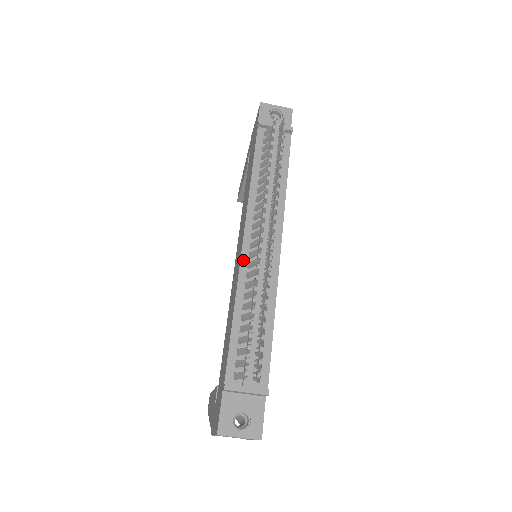
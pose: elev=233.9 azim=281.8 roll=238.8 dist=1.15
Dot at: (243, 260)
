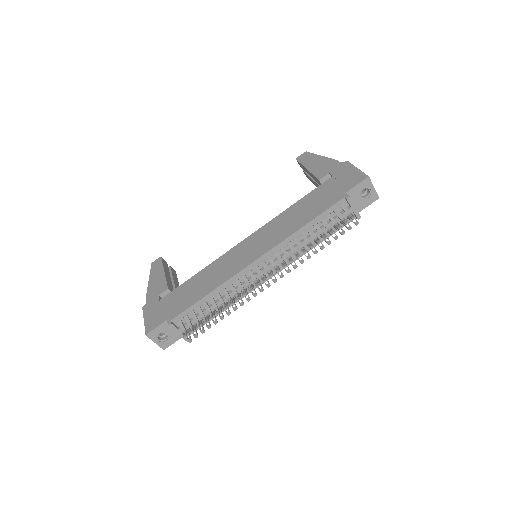
Dot at: (244, 271)
